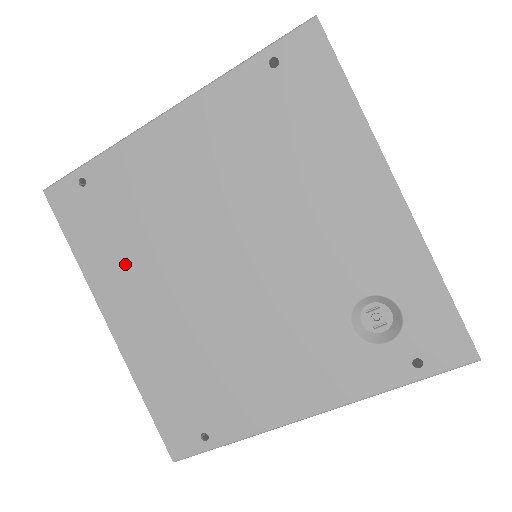
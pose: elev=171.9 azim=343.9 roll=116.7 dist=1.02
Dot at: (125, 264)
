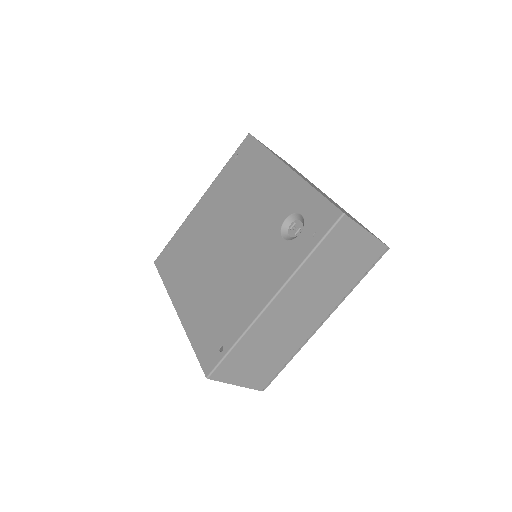
Dot at: (184, 274)
